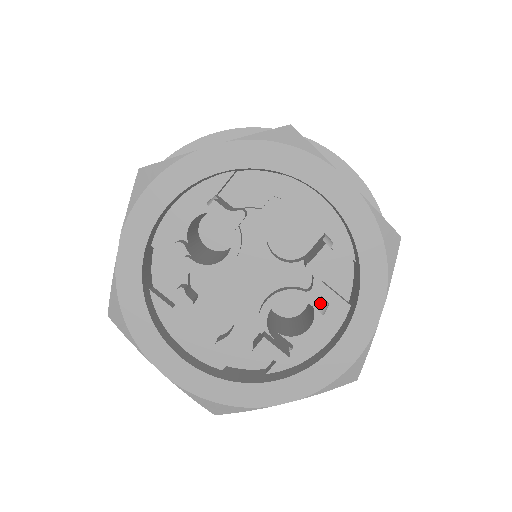
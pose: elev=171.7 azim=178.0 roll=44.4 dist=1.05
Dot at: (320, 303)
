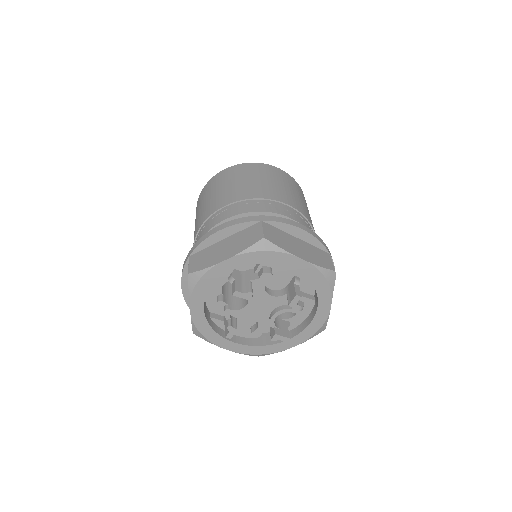
Dot at: (299, 308)
